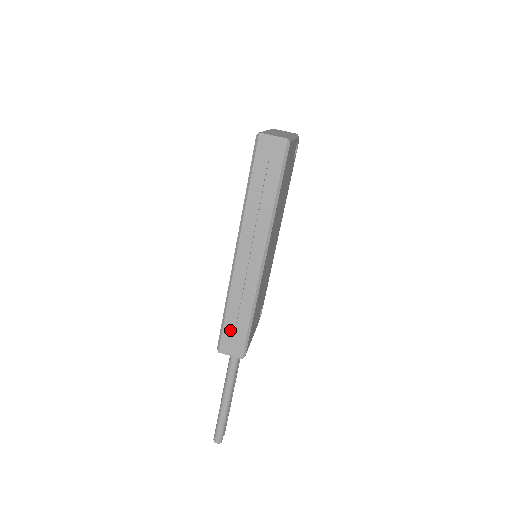
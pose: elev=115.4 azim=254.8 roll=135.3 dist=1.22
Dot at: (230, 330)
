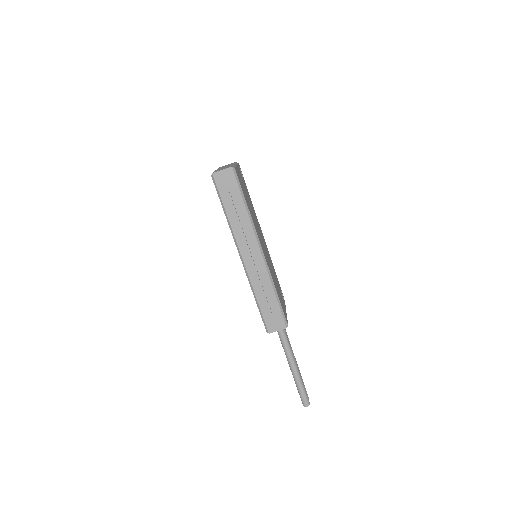
Dot at: (267, 313)
